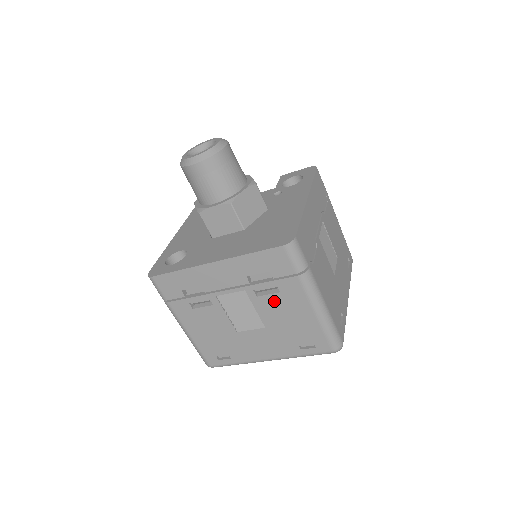
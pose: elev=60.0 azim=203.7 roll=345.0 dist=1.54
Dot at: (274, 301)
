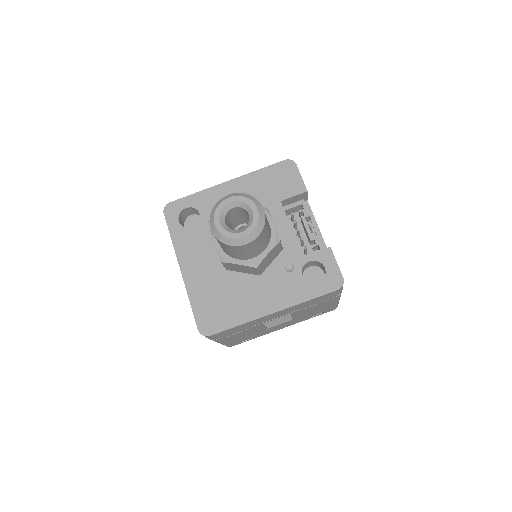
Dot at: occluded
